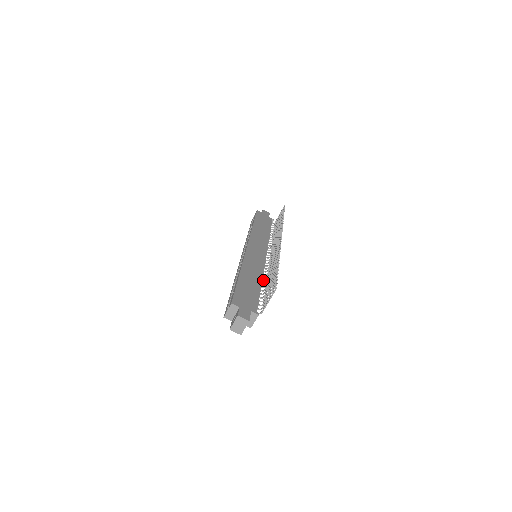
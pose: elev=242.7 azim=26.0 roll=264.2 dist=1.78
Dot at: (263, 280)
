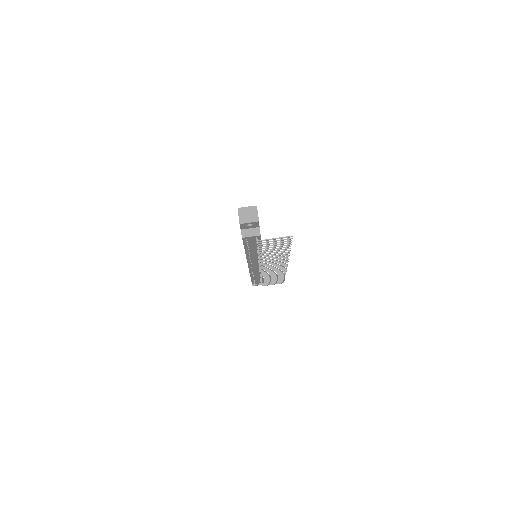
Dot at: occluded
